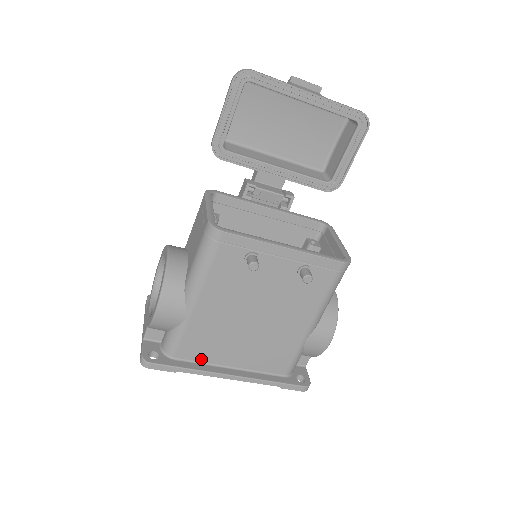
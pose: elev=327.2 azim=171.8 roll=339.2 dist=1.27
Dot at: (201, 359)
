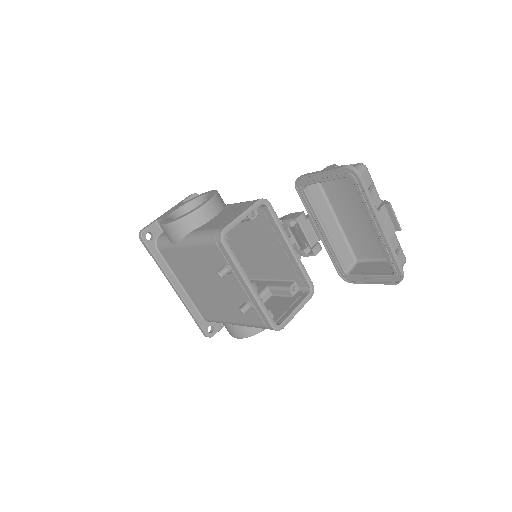
Dot at: (170, 265)
